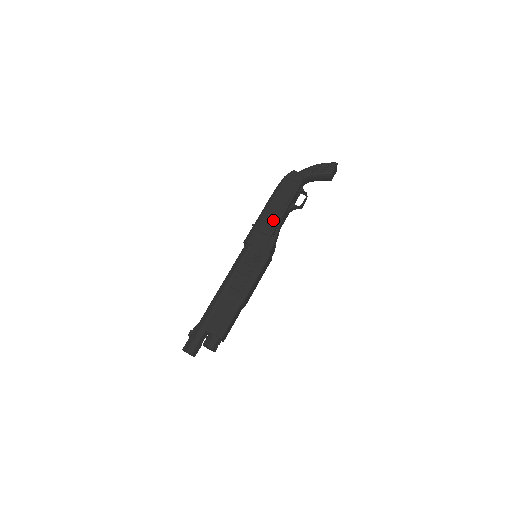
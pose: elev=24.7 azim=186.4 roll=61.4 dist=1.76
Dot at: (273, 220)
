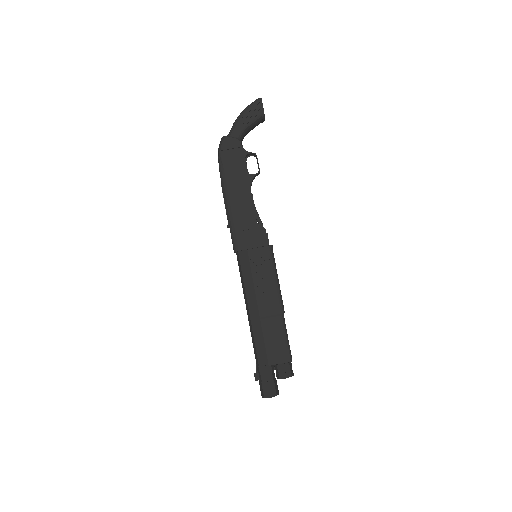
Dot at: (246, 208)
